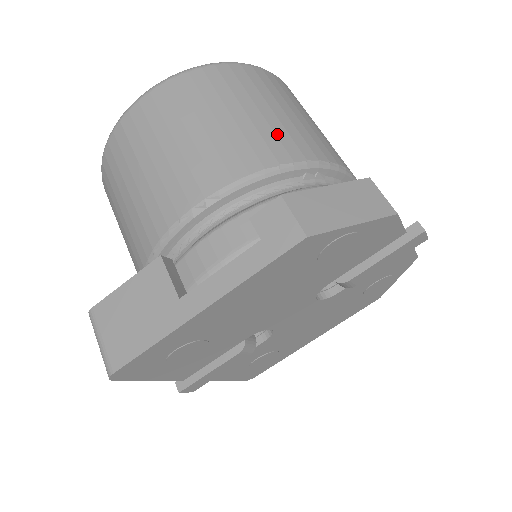
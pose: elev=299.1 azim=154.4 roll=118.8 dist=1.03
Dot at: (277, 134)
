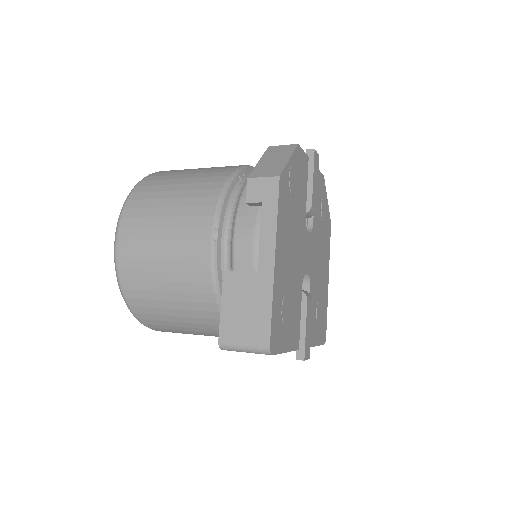
Dot at: (206, 176)
